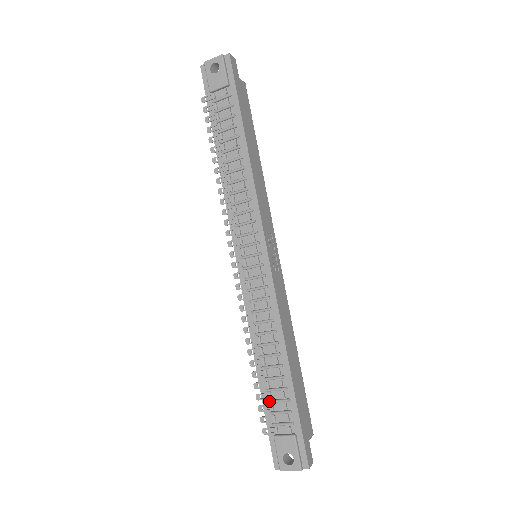
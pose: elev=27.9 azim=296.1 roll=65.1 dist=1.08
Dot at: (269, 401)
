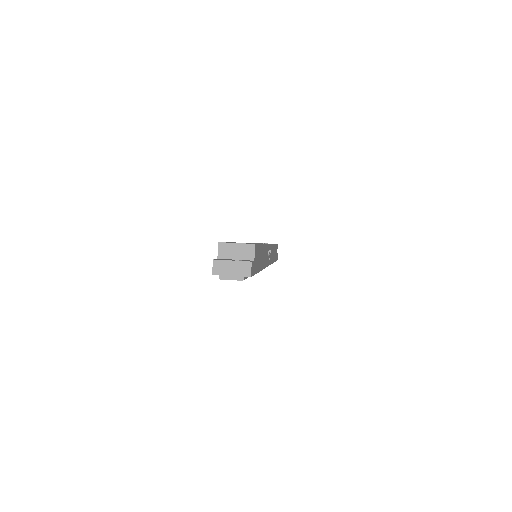
Dot at: occluded
